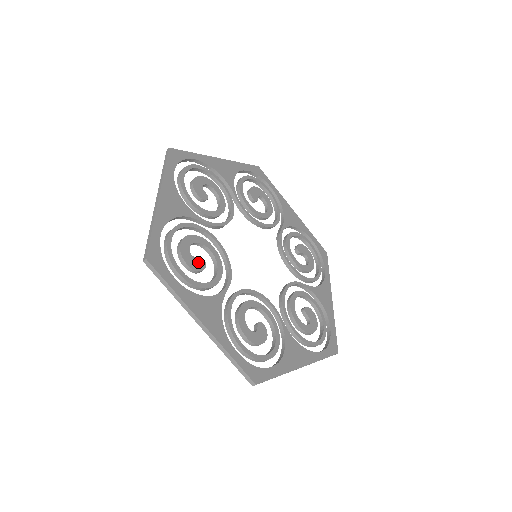
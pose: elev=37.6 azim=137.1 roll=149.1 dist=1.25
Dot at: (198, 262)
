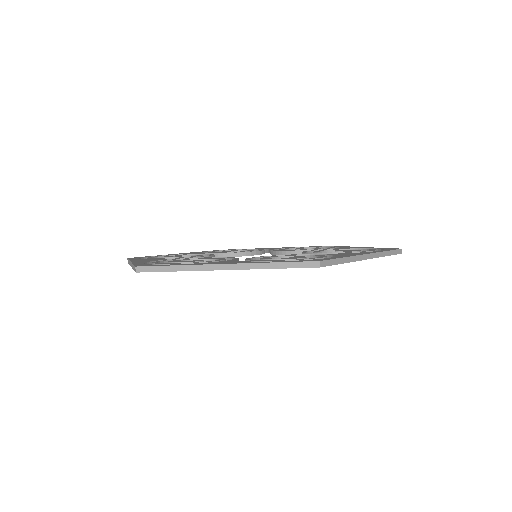
Dot at: occluded
